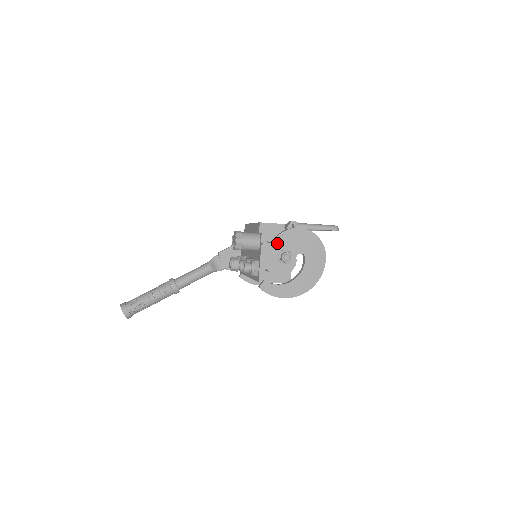
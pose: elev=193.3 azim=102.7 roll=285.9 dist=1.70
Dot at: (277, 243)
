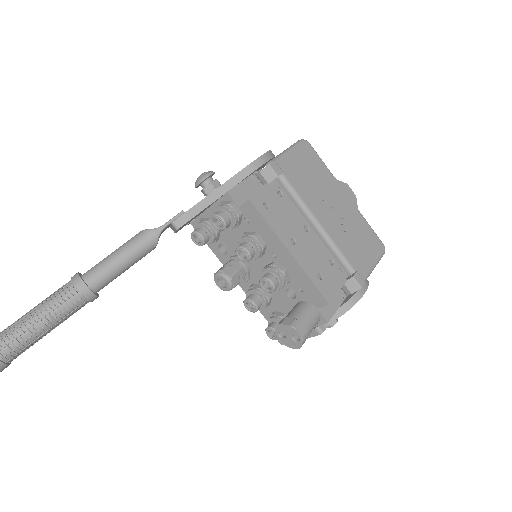
Dot at: (334, 319)
